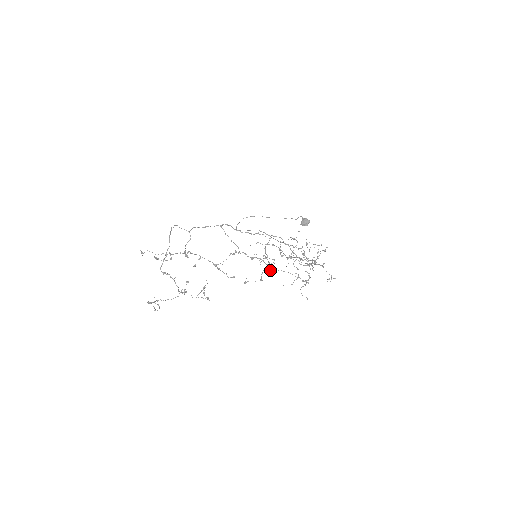
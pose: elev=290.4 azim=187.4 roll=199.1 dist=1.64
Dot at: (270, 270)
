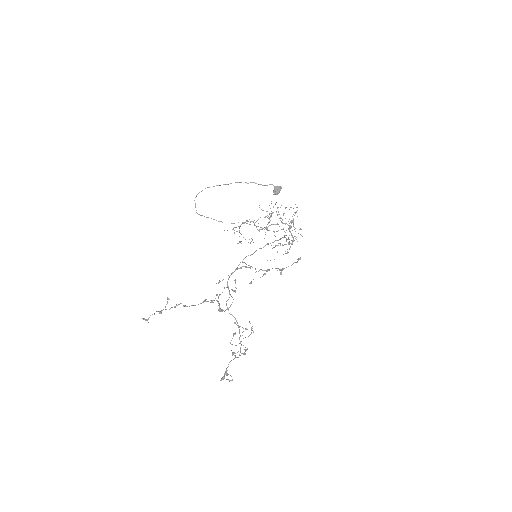
Dot at: occluded
